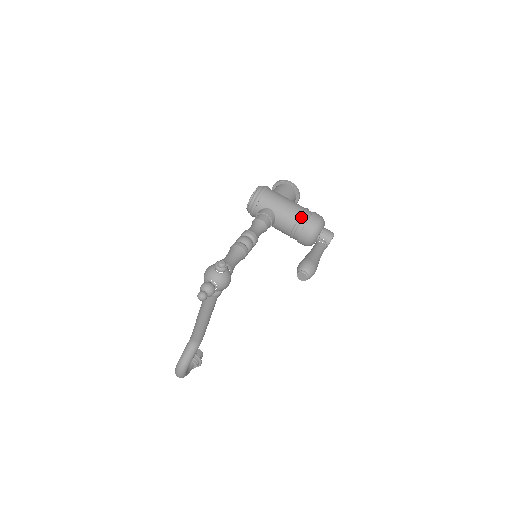
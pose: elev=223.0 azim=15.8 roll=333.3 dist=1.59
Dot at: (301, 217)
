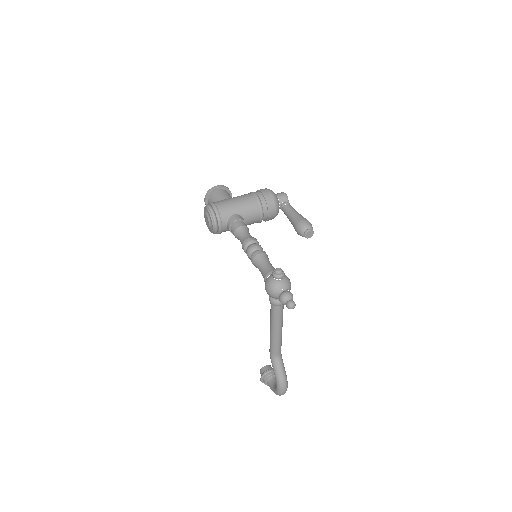
Dot at: (259, 200)
